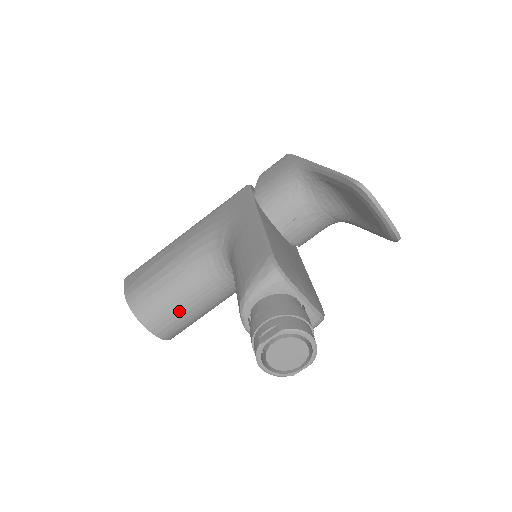
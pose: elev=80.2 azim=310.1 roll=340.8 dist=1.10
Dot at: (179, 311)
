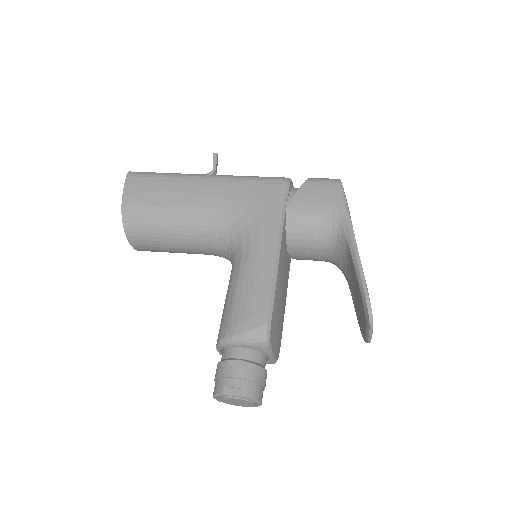
Dot at: (165, 248)
